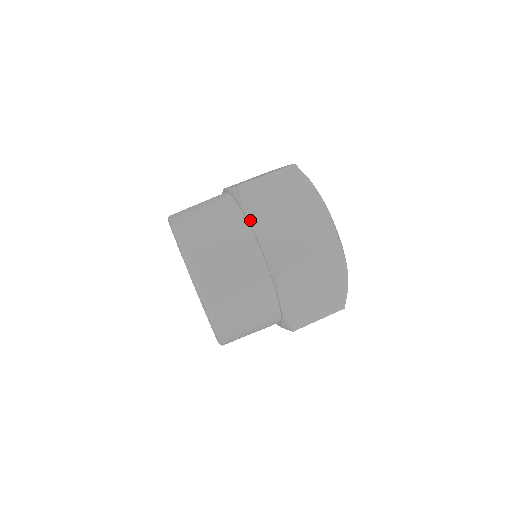
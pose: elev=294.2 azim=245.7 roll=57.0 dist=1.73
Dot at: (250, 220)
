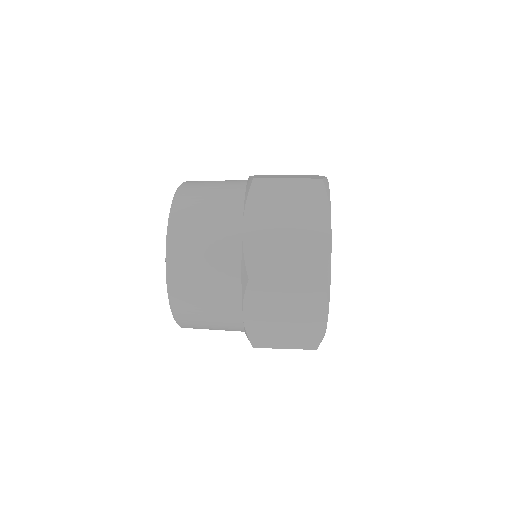
Dot at: (245, 219)
